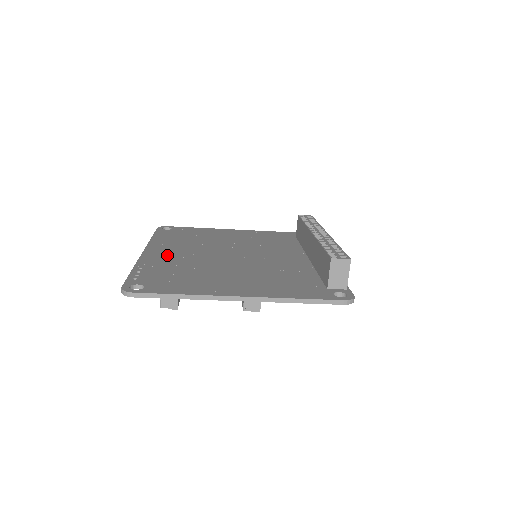
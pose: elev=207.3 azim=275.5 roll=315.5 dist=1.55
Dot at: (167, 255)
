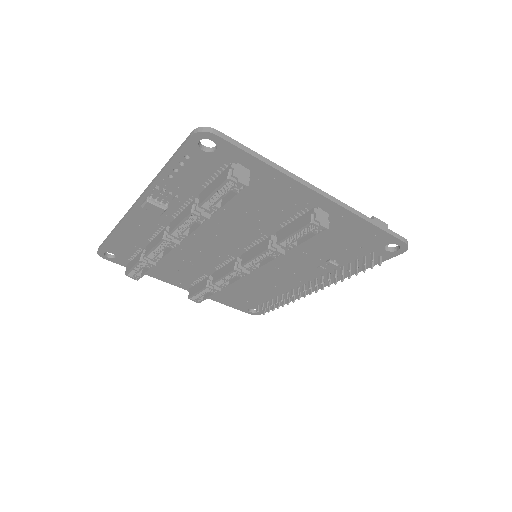
Dot at: occluded
